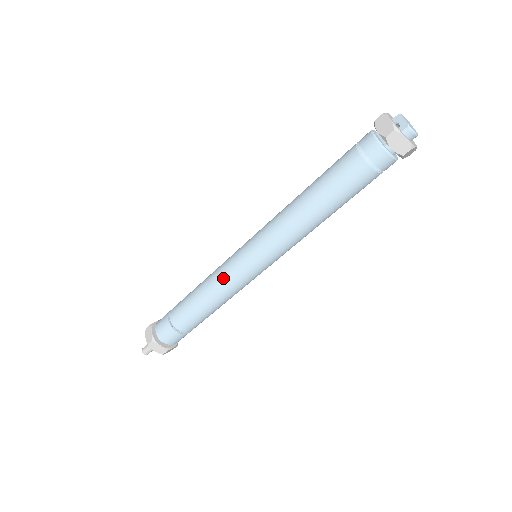
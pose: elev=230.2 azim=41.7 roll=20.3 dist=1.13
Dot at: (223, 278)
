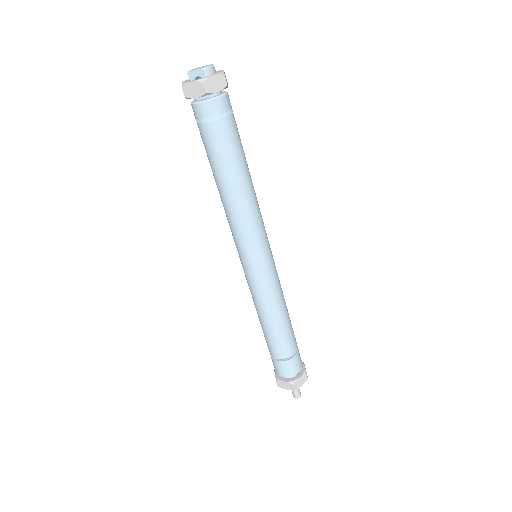
Dot at: (264, 294)
